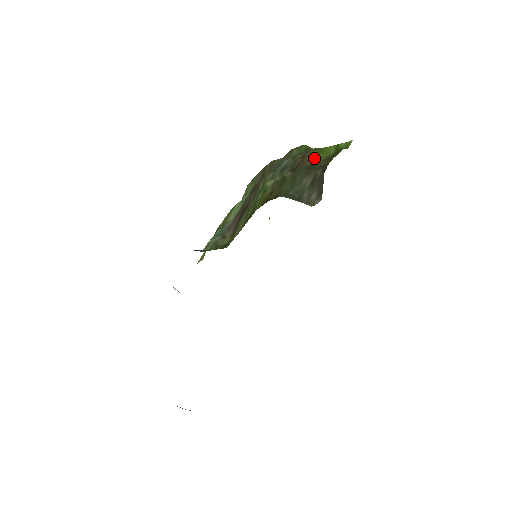
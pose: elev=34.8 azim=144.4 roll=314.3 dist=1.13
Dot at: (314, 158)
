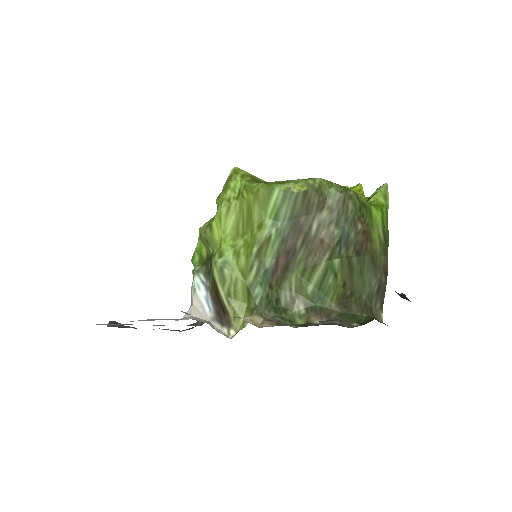
Dot at: (370, 236)
